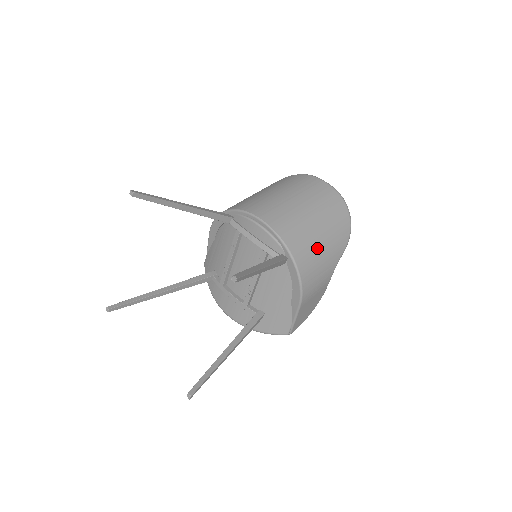
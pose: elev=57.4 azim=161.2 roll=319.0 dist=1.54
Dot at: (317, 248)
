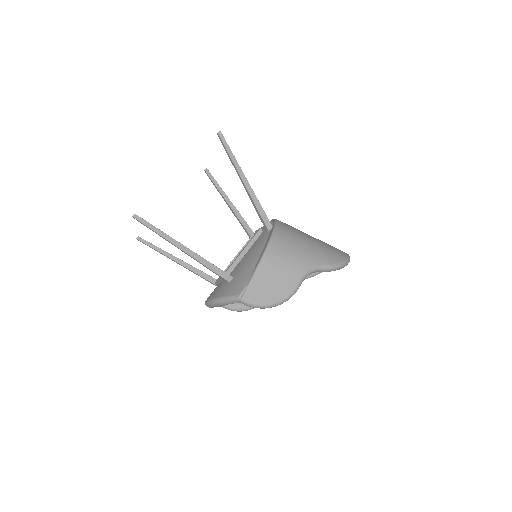
Dot at: (301, 239)
